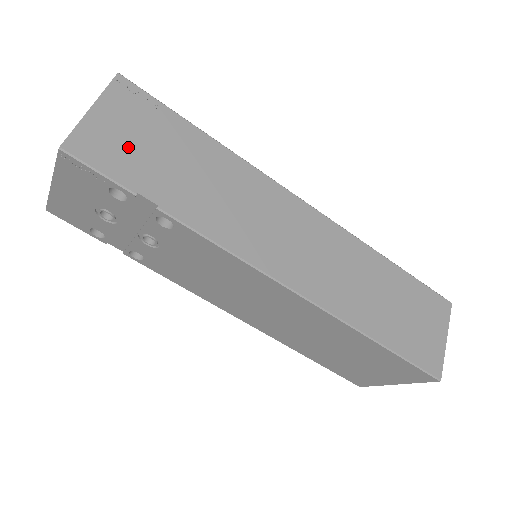
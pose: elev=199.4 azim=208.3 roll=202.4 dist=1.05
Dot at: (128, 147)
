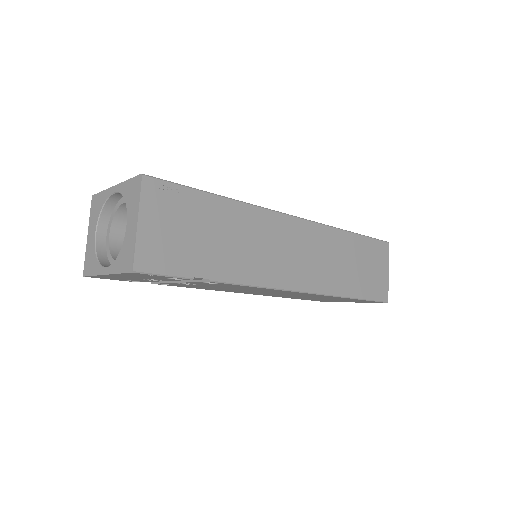
Dot at: (174, 242)
